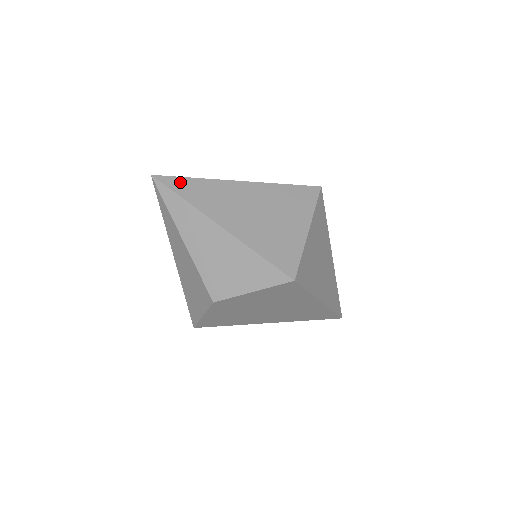
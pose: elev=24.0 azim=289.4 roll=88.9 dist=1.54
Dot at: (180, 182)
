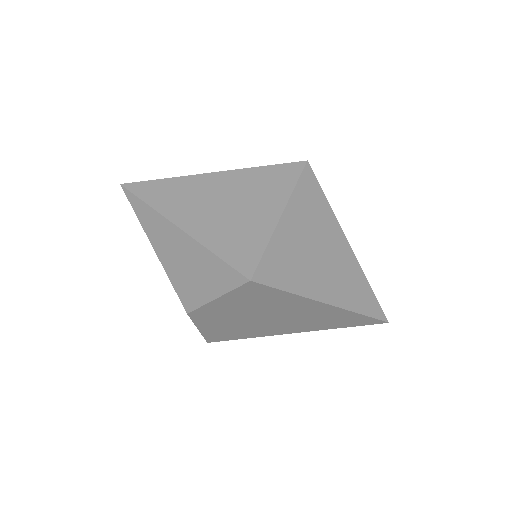
Dot at: (146, 186)
